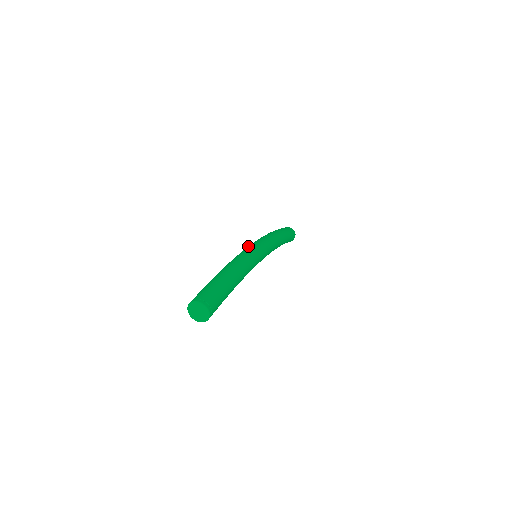
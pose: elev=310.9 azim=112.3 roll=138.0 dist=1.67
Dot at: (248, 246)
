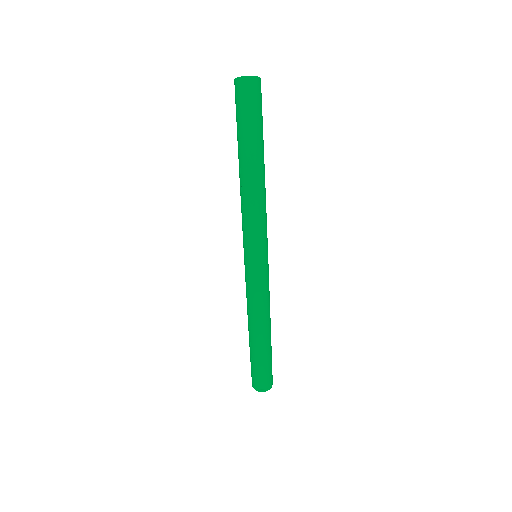
Dot at: (247, 272)
